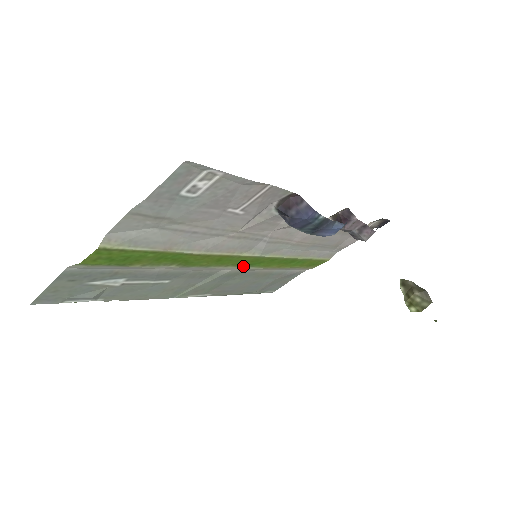
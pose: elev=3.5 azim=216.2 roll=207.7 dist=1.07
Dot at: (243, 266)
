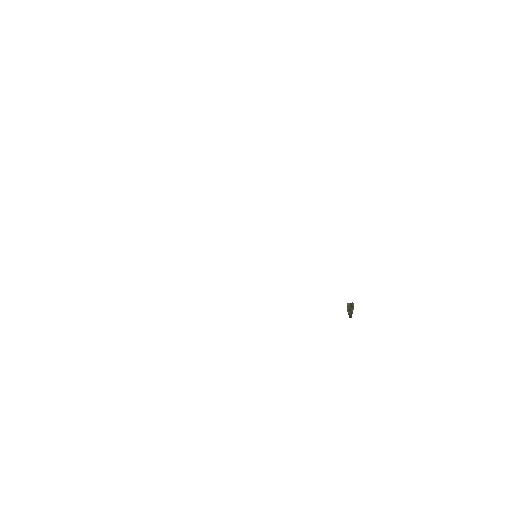
Dot at: occluded
